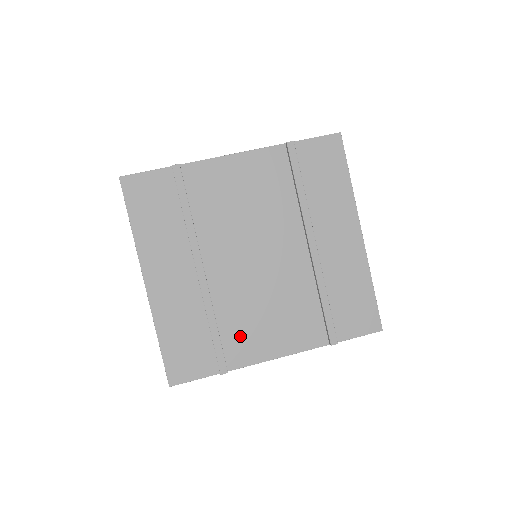
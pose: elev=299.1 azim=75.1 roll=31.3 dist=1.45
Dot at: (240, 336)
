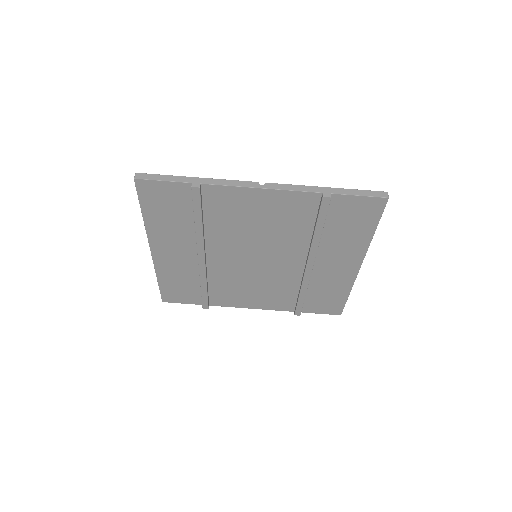
Dot at: (225, 293)
